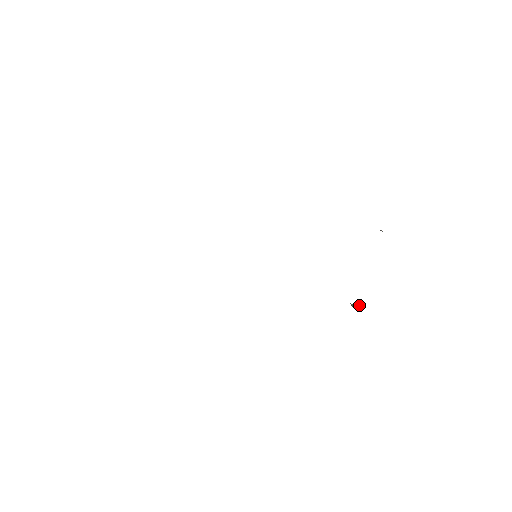
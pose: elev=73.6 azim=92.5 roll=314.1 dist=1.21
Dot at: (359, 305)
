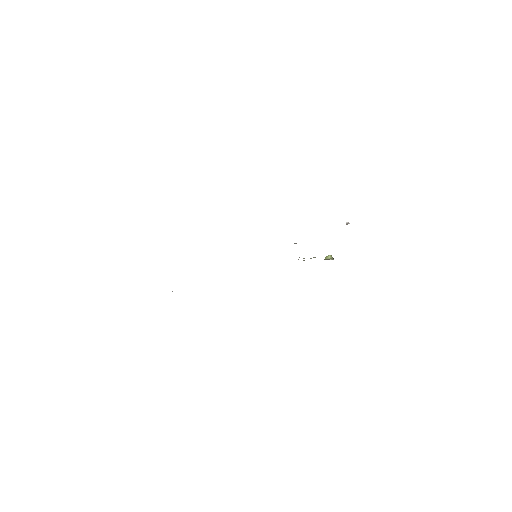
Dot at: occluded
